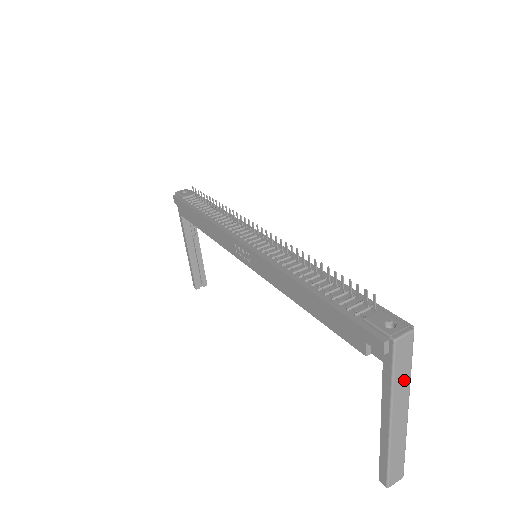
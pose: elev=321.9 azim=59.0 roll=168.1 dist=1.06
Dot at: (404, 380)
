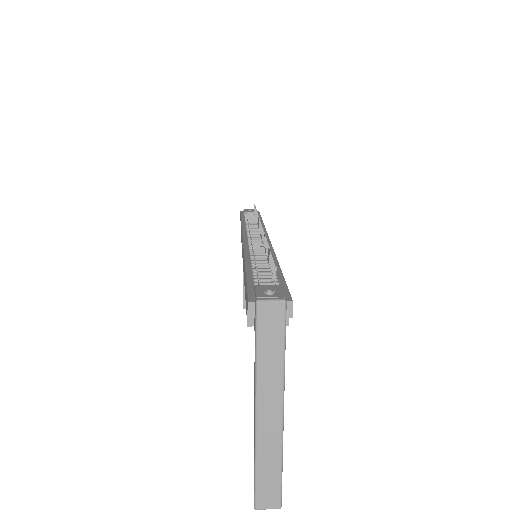
Dot at: (273, 362)
